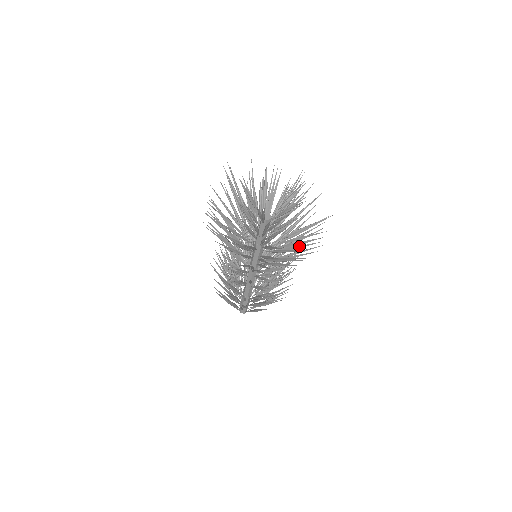
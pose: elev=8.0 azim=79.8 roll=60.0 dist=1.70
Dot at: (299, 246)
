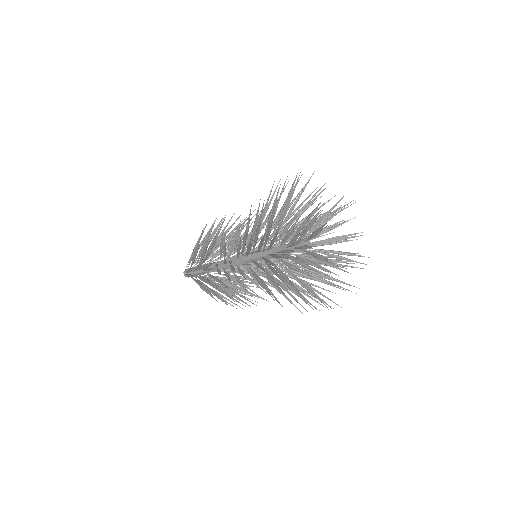
Dot at: (318, 279)
